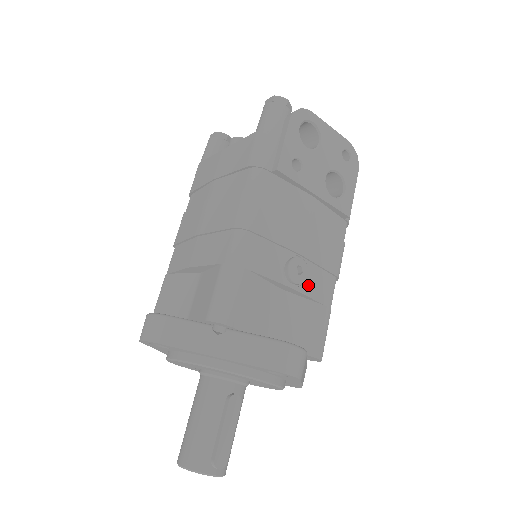
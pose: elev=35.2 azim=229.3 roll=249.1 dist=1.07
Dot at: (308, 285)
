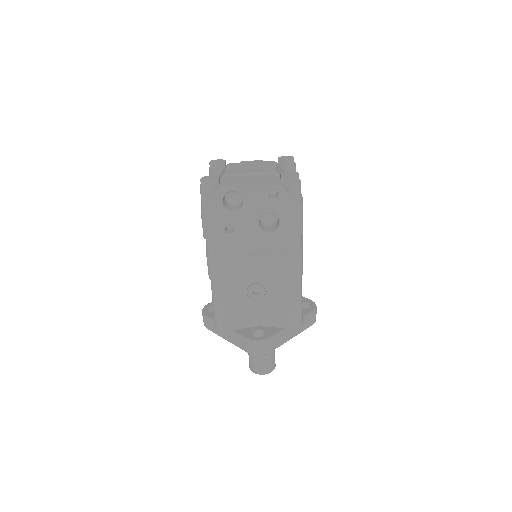
Dot at: (270, 294)
